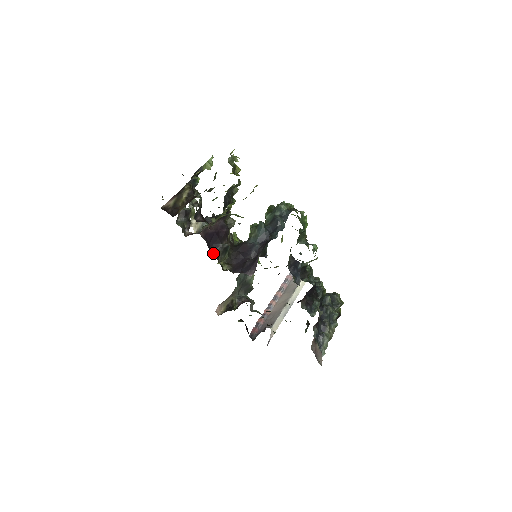
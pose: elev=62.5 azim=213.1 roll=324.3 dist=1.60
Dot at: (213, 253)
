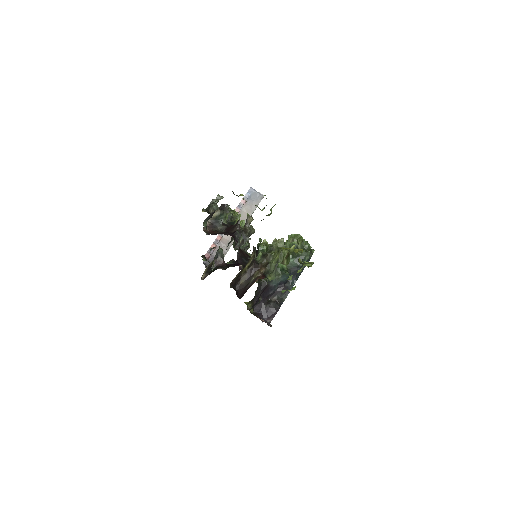
Dot at: (251, 310)
